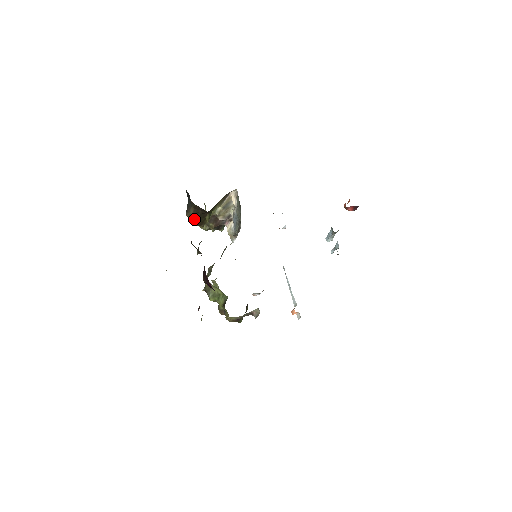
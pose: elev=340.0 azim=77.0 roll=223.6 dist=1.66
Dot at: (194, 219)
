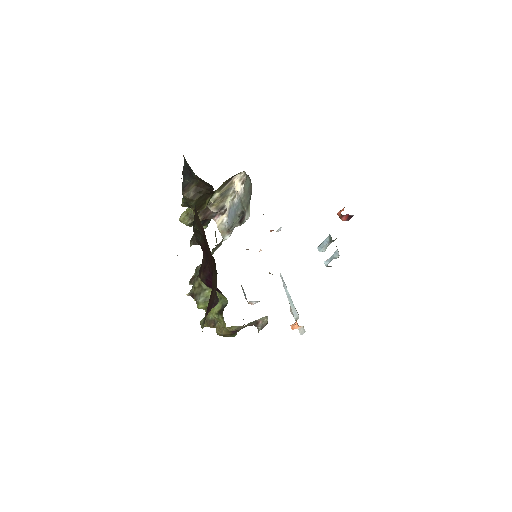
Dot at: (193, 200)
